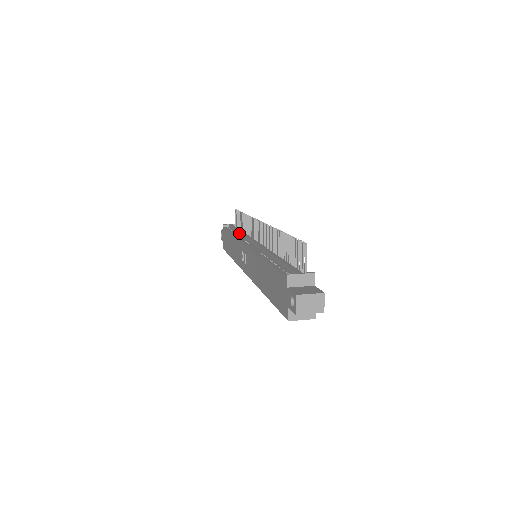
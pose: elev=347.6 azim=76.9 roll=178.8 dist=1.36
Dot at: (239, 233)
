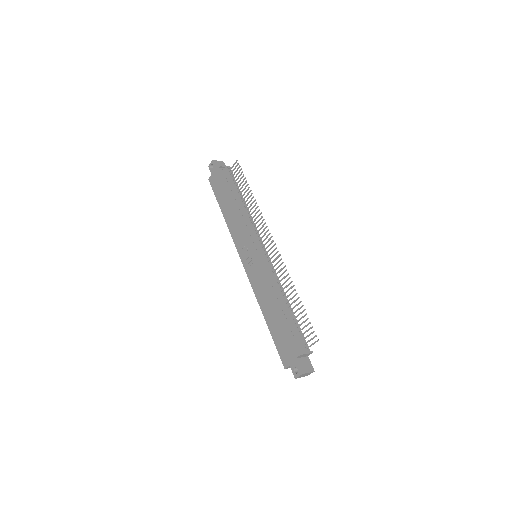
Dot at: (241, 206)
